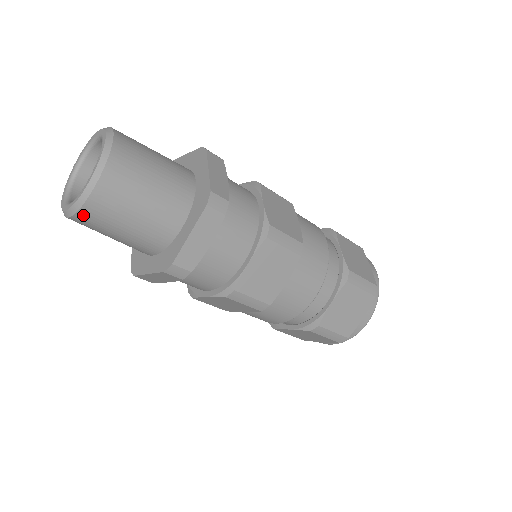
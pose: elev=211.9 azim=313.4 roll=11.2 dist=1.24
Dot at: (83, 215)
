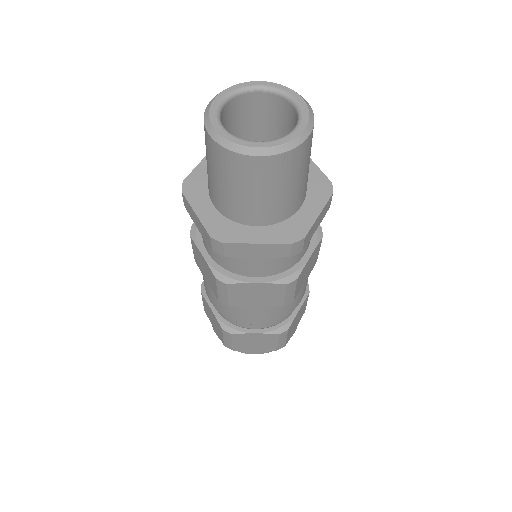
Dot at: (277, 160)
